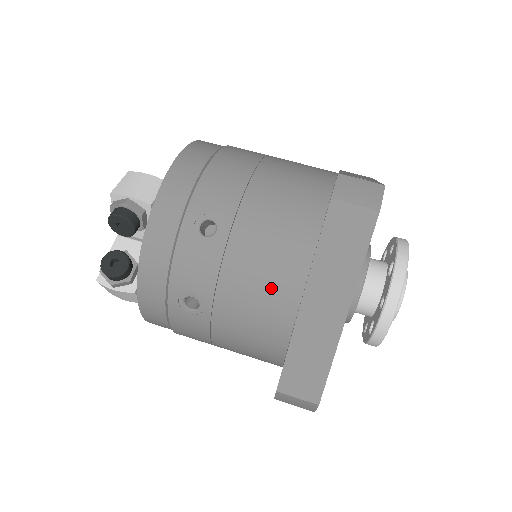
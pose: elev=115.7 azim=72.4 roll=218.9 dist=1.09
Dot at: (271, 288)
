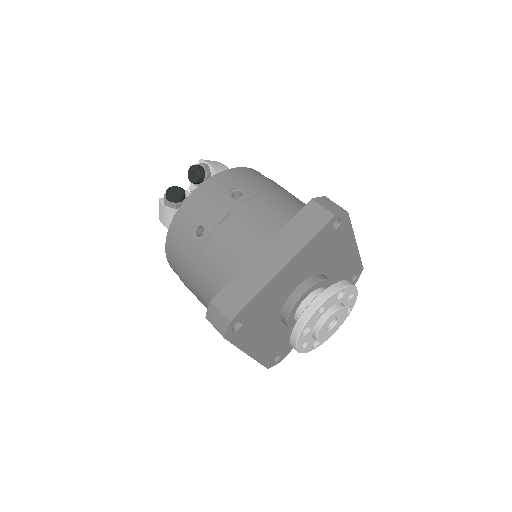
Dot at: (249, 236)
